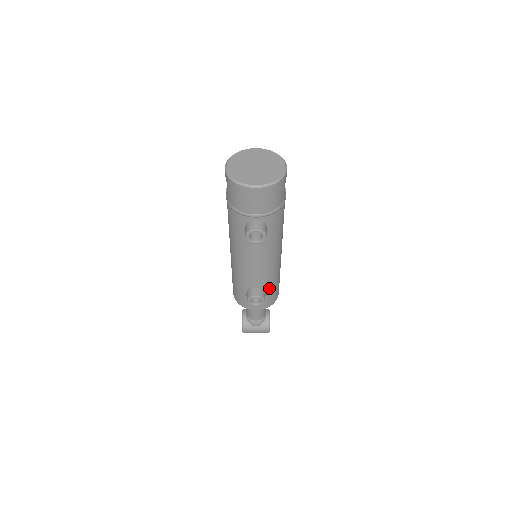
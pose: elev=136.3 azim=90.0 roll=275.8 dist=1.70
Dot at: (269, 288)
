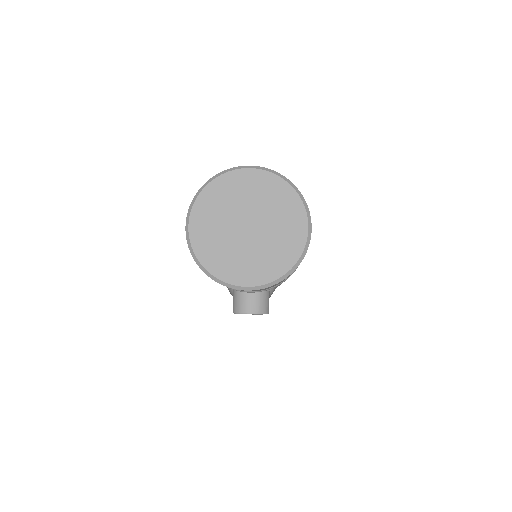
Dot at: occluded
